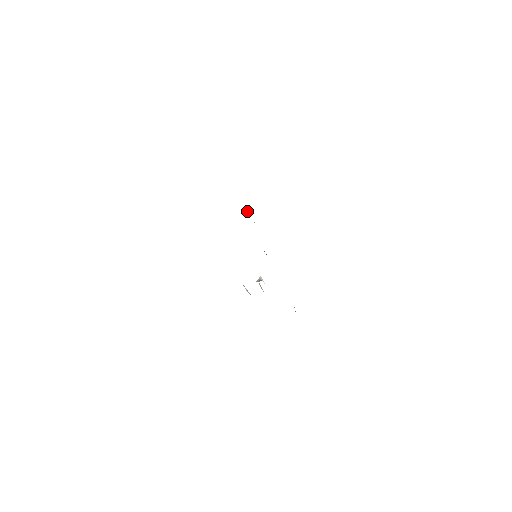
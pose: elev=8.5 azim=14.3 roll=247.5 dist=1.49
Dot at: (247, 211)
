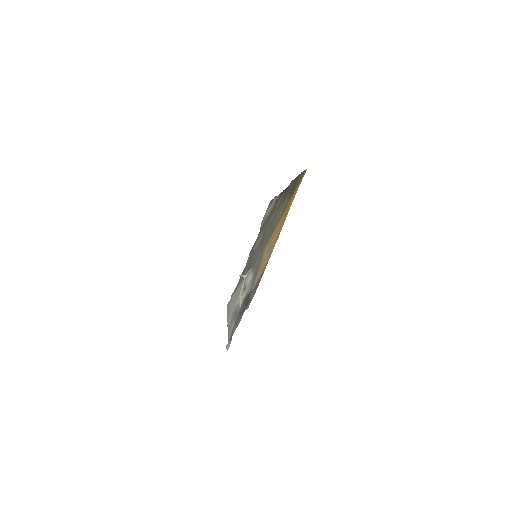
Dot at: (275, 200)
